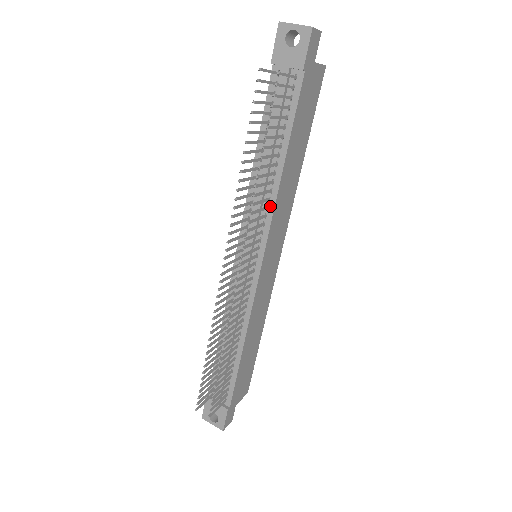
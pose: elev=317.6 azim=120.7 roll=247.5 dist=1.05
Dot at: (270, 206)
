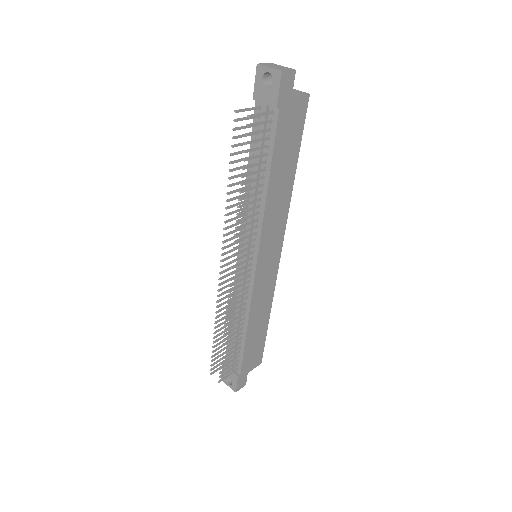
Dot at: (260, 219)
